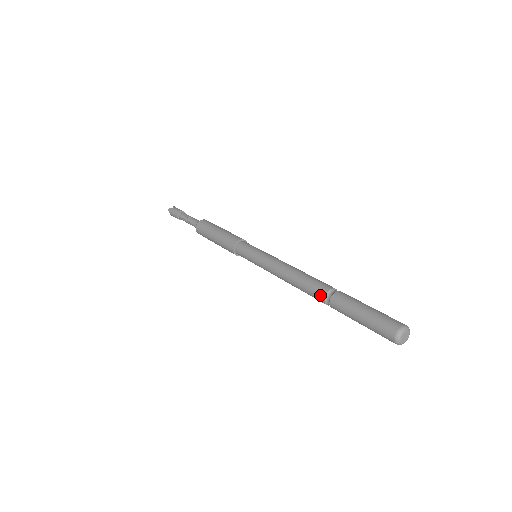
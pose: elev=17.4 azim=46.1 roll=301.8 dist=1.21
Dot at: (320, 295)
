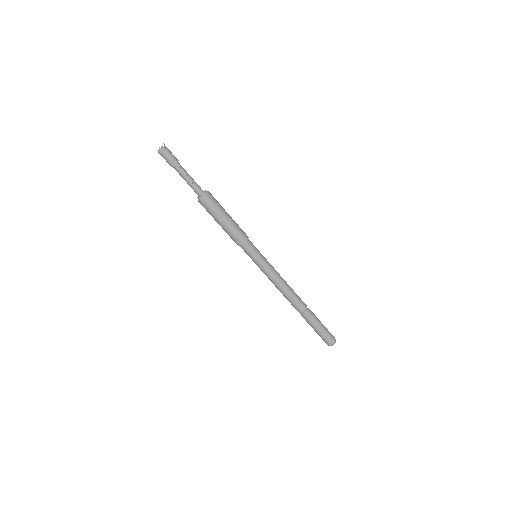
Dot at: (300, 310)
